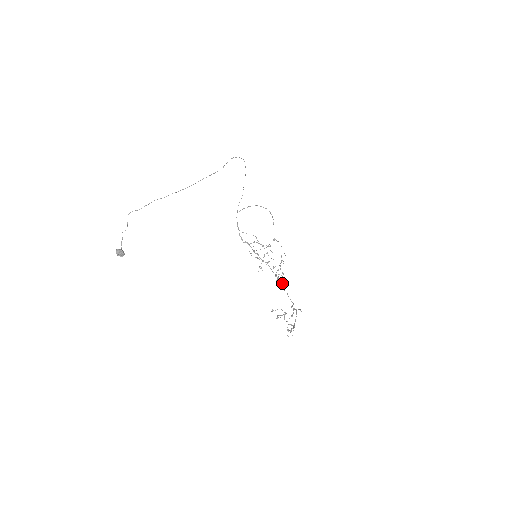
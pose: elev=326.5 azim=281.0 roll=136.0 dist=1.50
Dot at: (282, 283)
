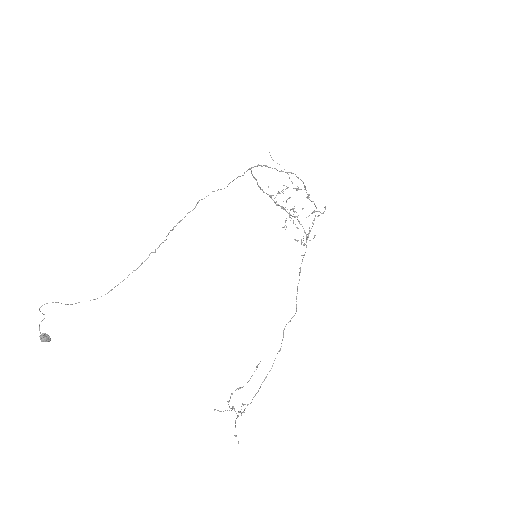
Dot at: occluded
